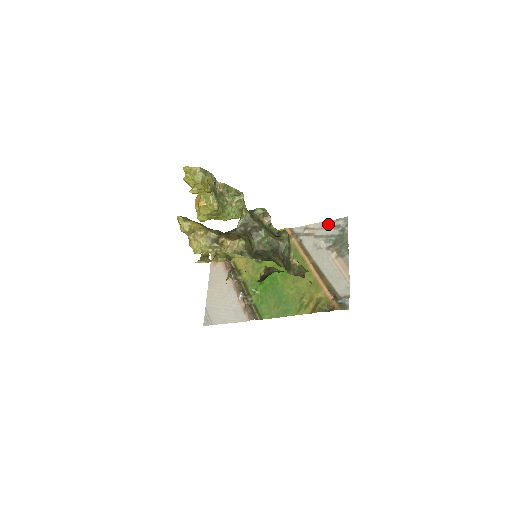
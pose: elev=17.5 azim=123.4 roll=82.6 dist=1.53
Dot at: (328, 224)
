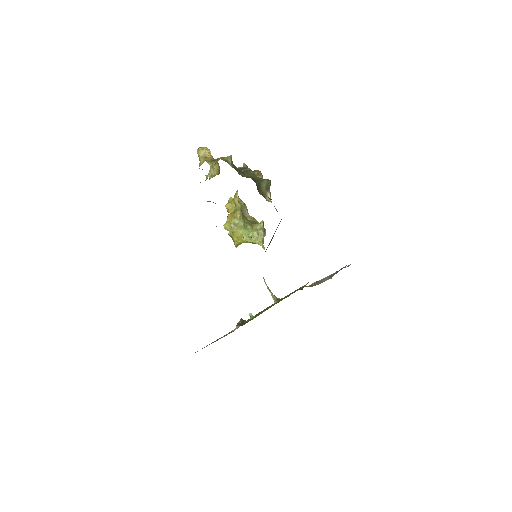
Dot at: occluded
